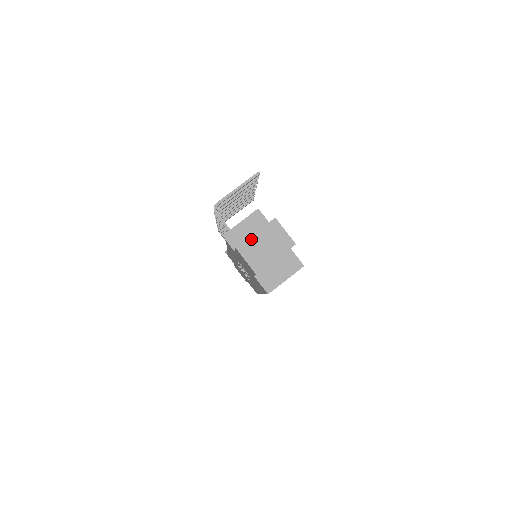
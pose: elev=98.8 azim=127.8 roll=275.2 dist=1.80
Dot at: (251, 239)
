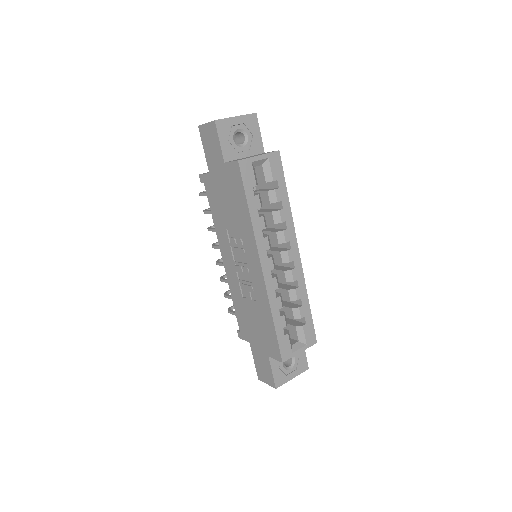
Dot at: occluded
